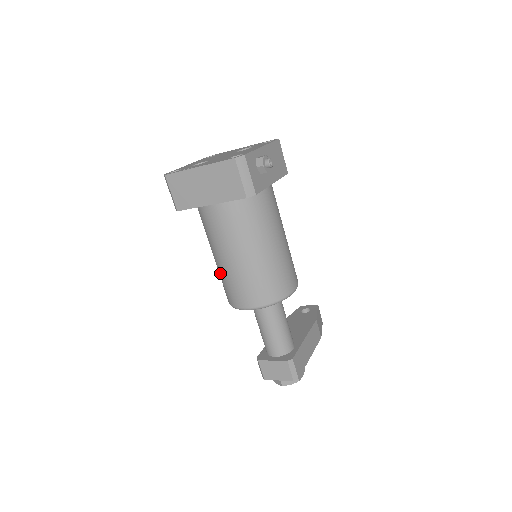
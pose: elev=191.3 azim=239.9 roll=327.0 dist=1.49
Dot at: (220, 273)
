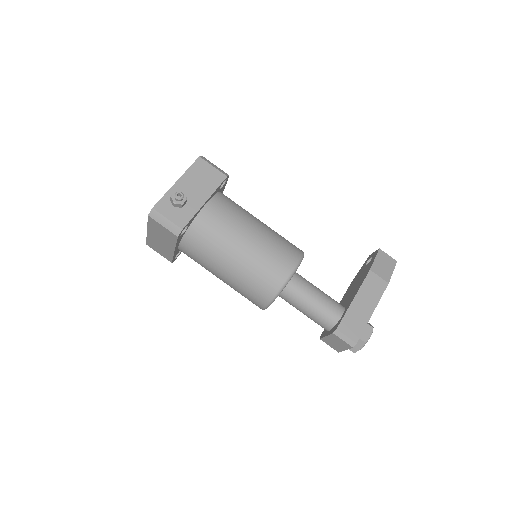
Dot at: occluded
